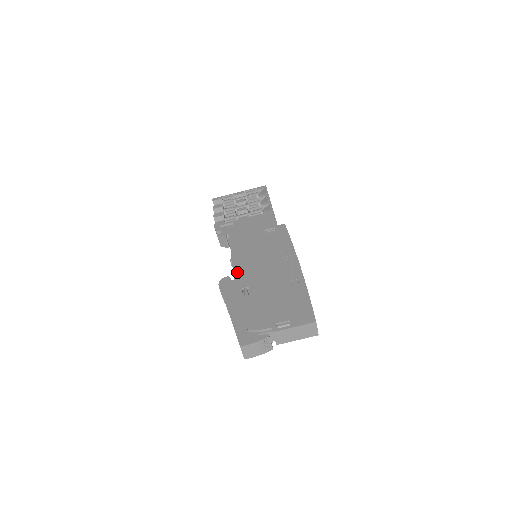
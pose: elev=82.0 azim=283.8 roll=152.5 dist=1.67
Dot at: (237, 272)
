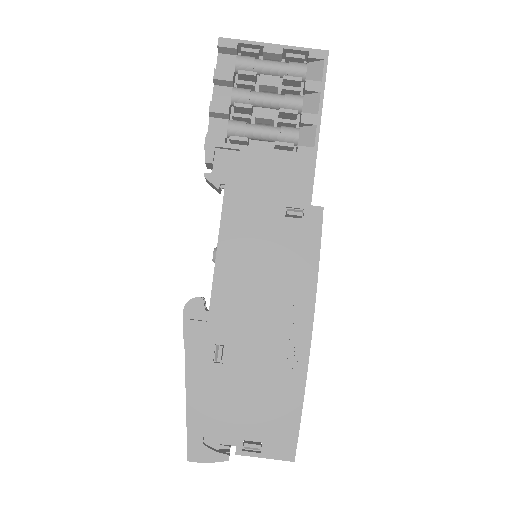
Dot at: (216, 301)
